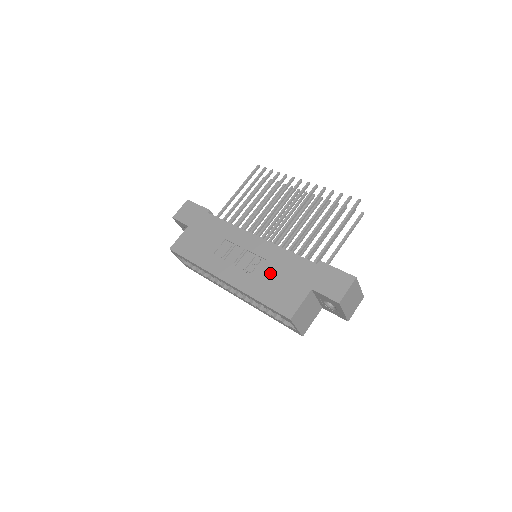
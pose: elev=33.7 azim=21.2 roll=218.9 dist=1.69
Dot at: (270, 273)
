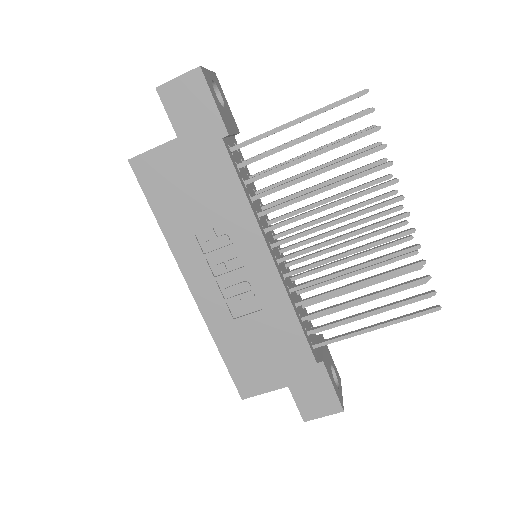
Dot at: (255, 329)
